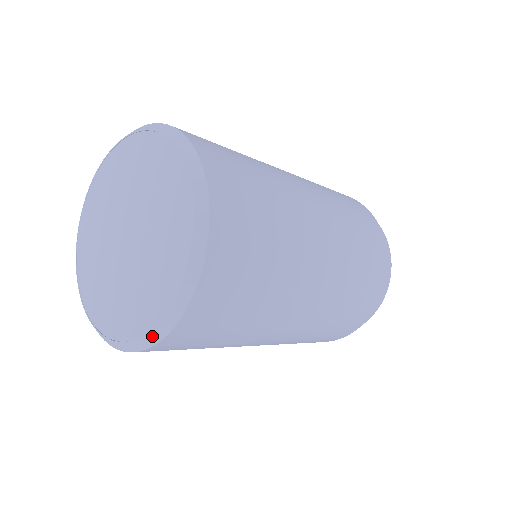
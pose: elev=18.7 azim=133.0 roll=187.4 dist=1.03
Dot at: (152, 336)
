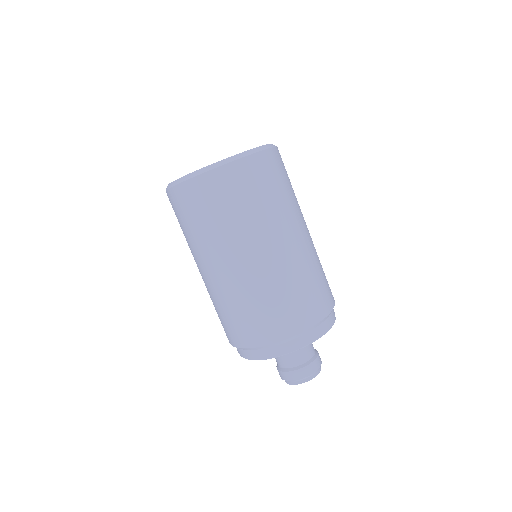
Dot at: (211, 166)
